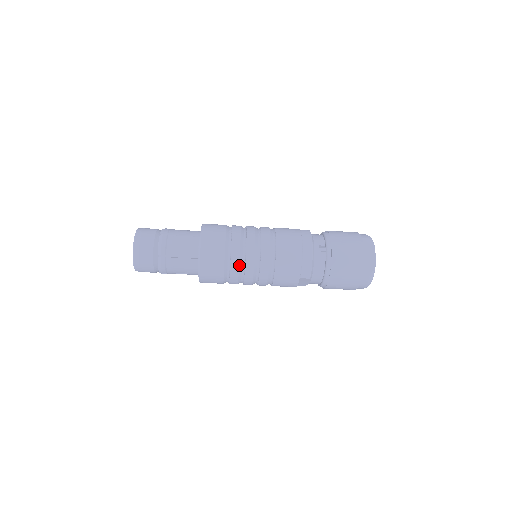
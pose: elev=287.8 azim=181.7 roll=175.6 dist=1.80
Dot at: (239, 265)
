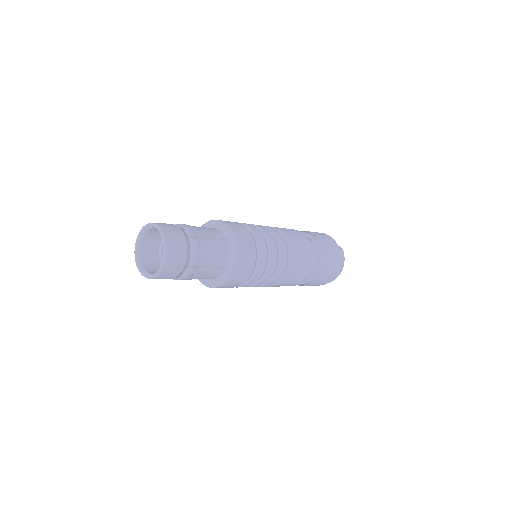
Dot at: (265, 242)
